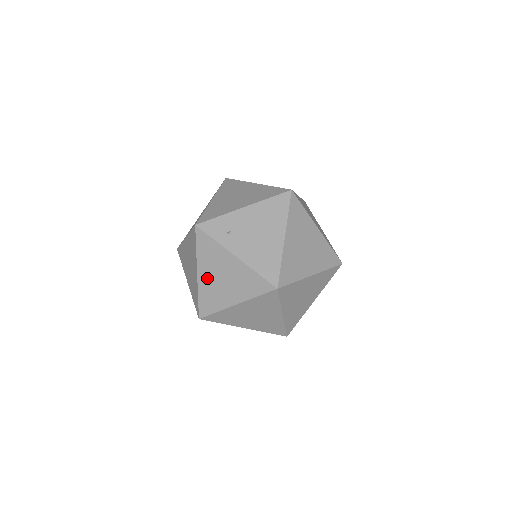
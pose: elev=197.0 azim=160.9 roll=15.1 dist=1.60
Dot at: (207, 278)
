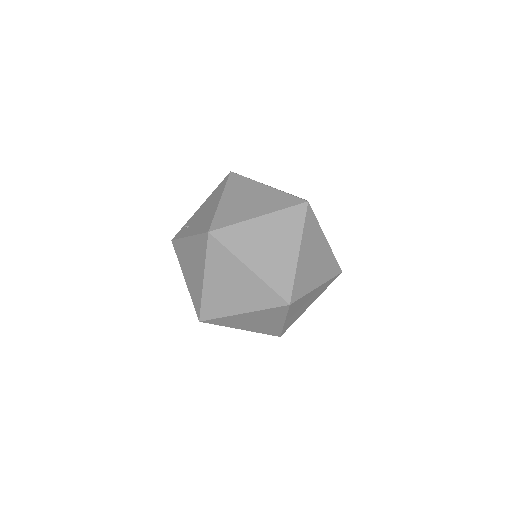
Dot at: (188, 276)
